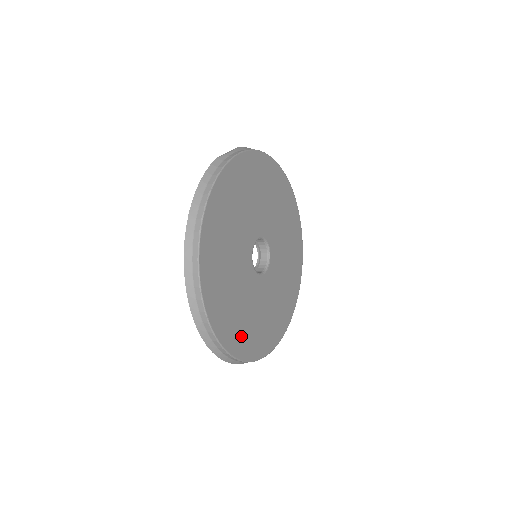
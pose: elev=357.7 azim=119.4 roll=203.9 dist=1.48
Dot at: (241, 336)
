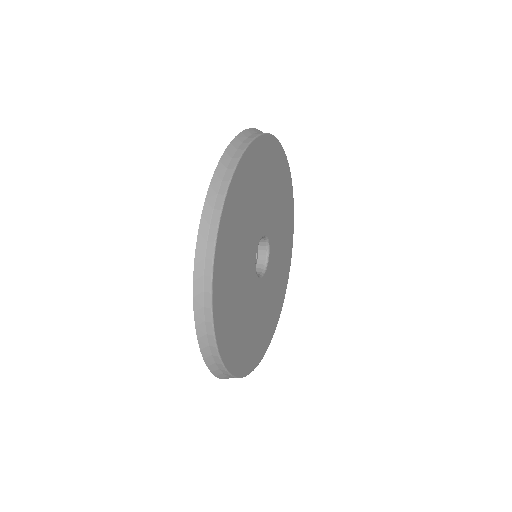
Dot at: (225, 308)
